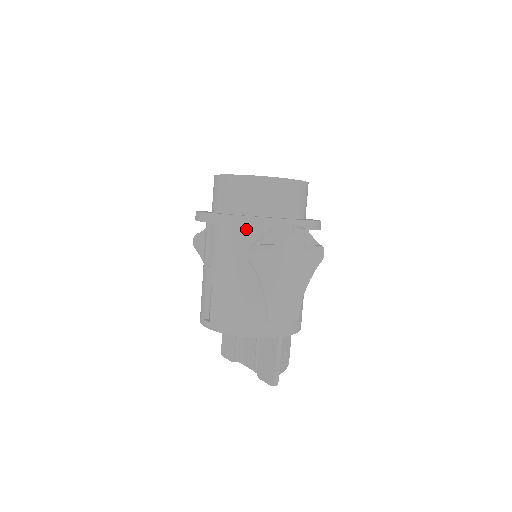
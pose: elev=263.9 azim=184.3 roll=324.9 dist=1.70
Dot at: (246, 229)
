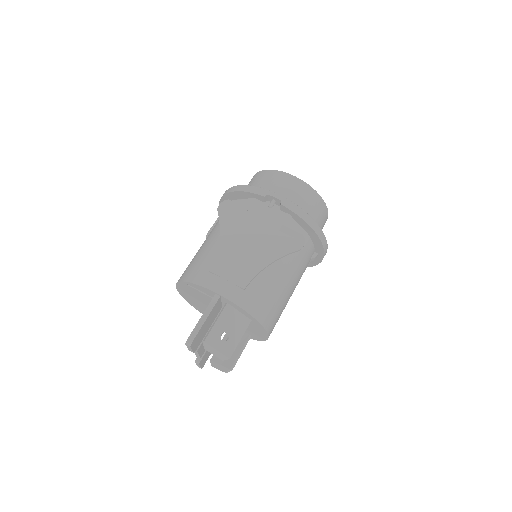
Dot at: occluded
